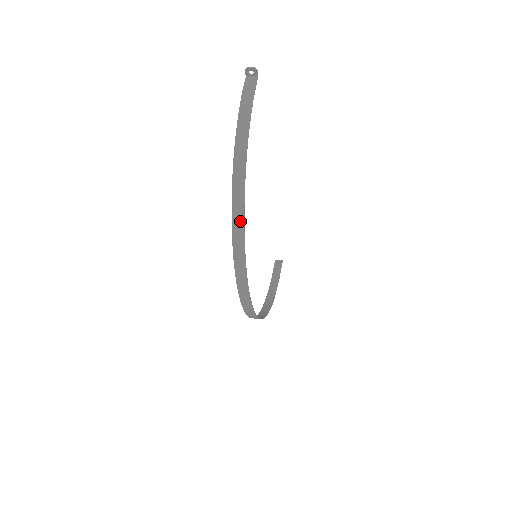
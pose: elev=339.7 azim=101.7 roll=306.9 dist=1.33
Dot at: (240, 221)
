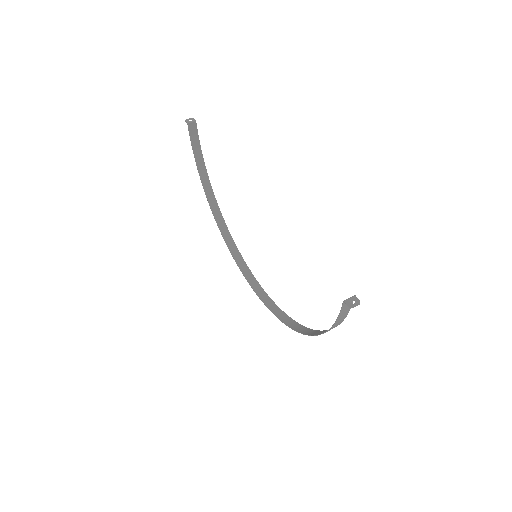
Dot at: (302, 328)
